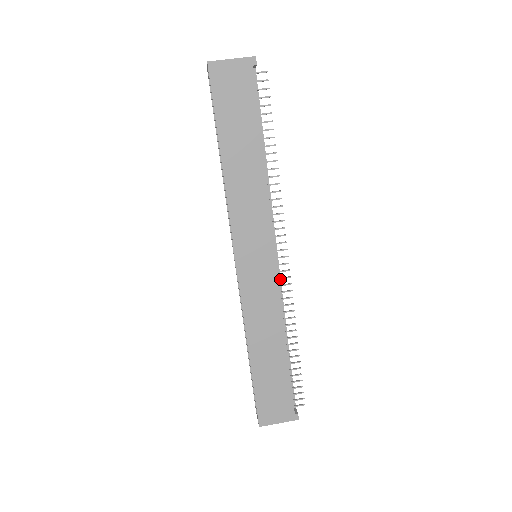
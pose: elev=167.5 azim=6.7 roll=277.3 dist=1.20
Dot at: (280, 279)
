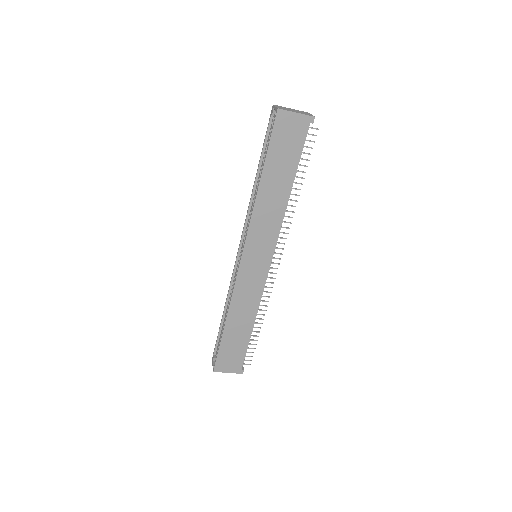
Dot at: (267, 277)
